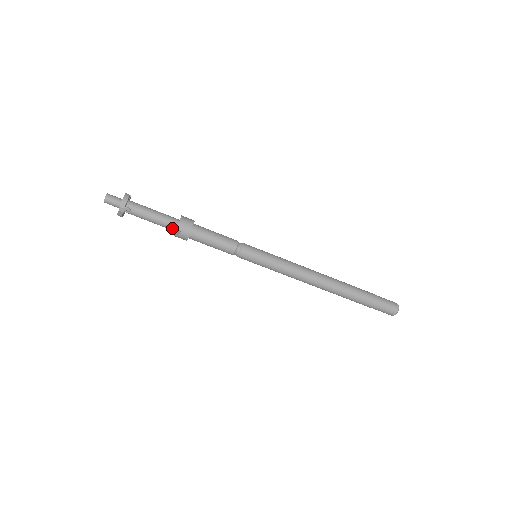
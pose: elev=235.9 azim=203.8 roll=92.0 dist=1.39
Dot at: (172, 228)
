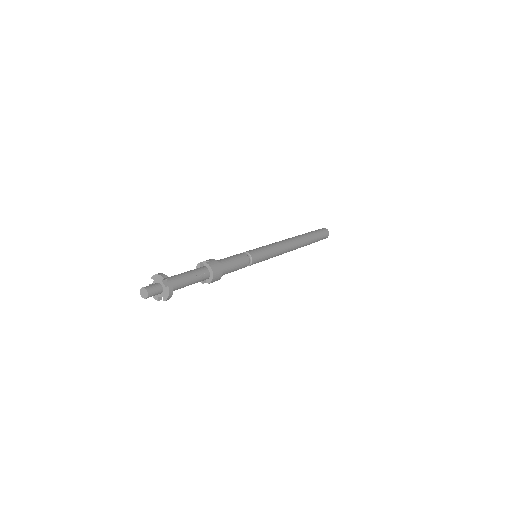
Dot at: occluded
